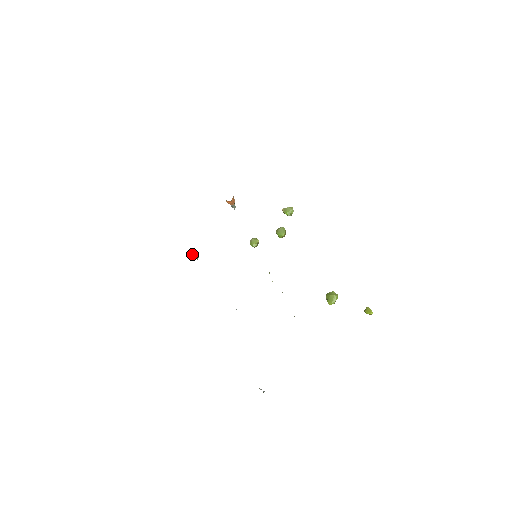
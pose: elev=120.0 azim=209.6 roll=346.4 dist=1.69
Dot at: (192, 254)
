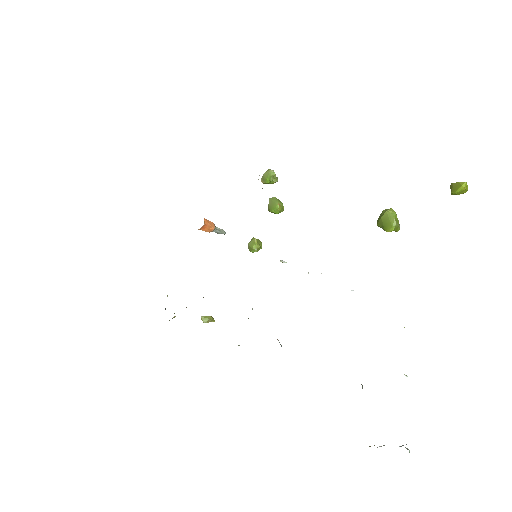
Dot at: occluded
